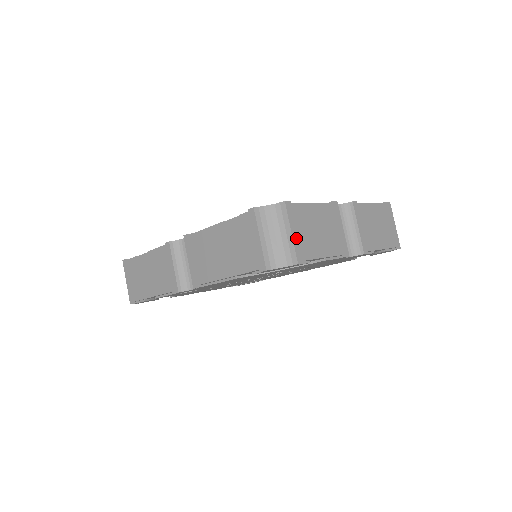
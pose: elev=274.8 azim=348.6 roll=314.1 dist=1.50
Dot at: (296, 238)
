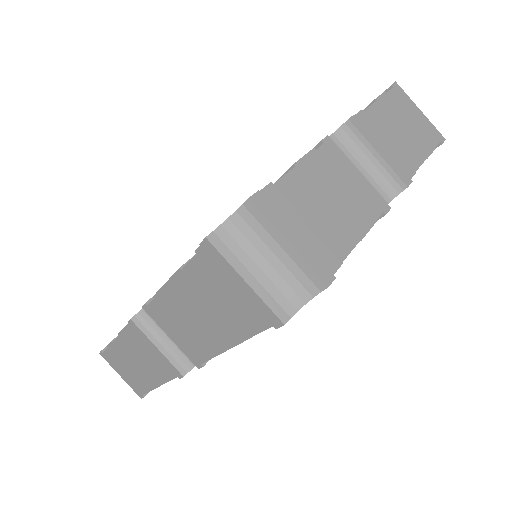
Dot at: (301, 246)
